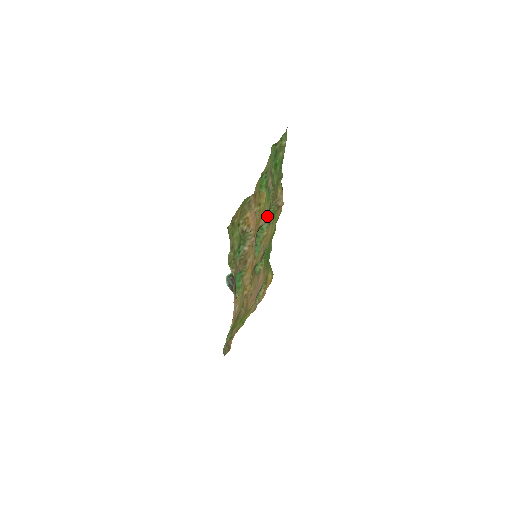
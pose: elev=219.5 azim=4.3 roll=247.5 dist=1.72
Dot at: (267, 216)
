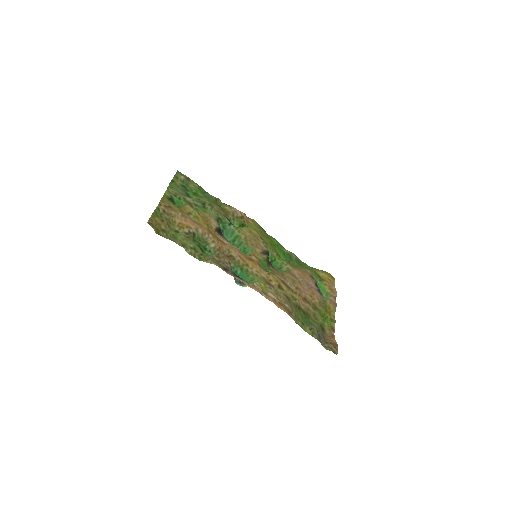
Dot at: (228, 225)
